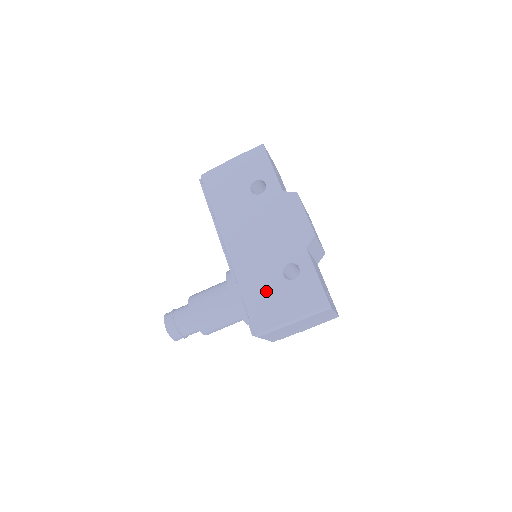
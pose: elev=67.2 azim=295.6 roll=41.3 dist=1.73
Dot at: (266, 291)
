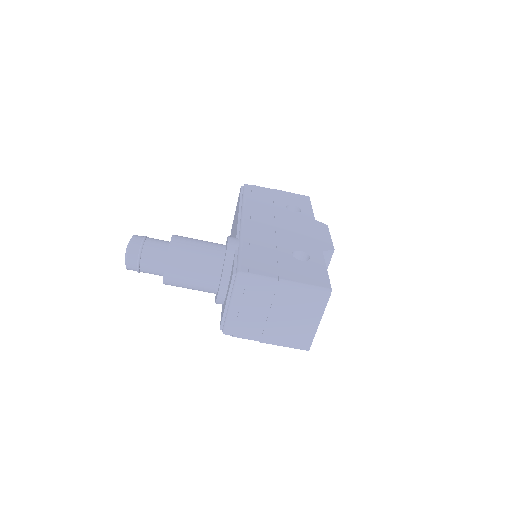
Dot at: (268, 254)
